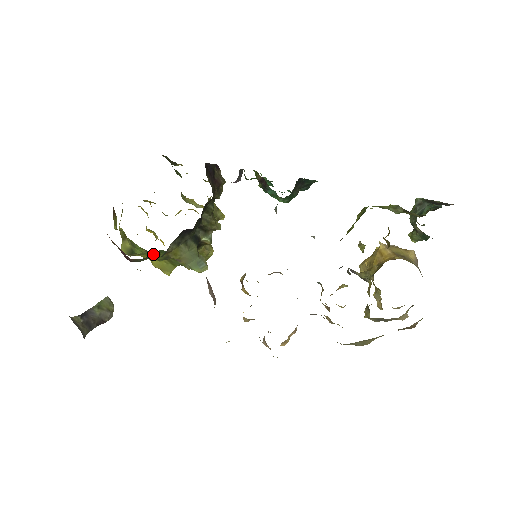
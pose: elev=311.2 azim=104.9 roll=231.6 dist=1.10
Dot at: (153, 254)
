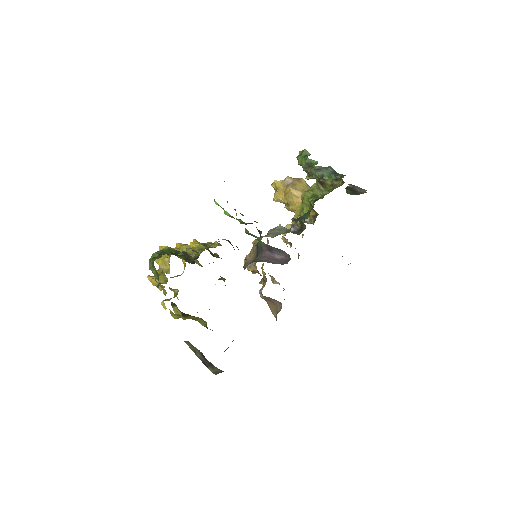
Dot at: occluded
